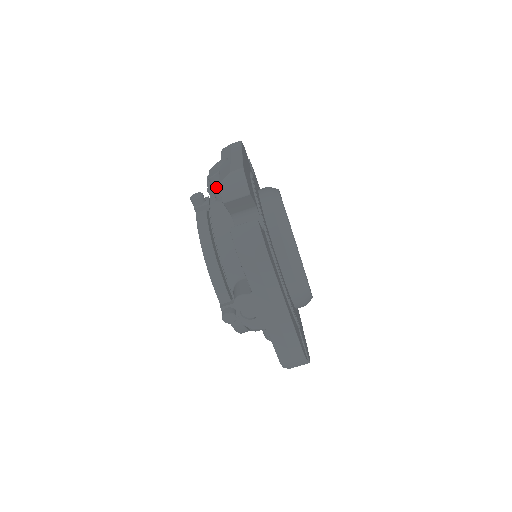
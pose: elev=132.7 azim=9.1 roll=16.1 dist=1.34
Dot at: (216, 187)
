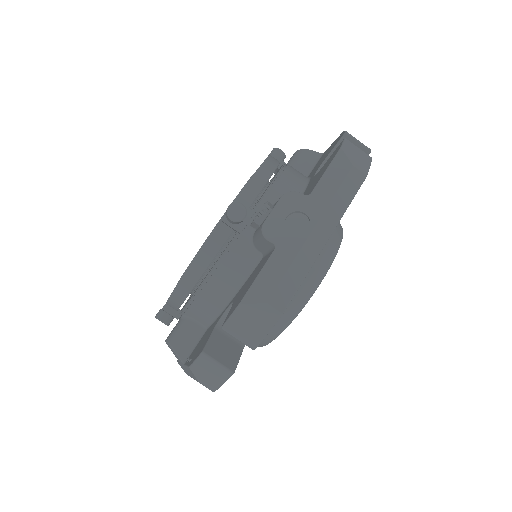
Dot at: (260, 241)
